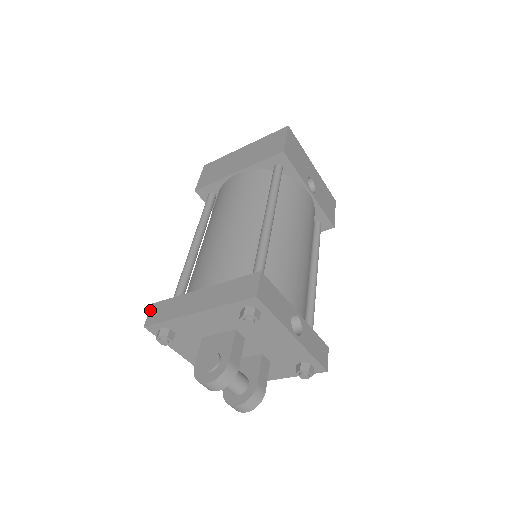
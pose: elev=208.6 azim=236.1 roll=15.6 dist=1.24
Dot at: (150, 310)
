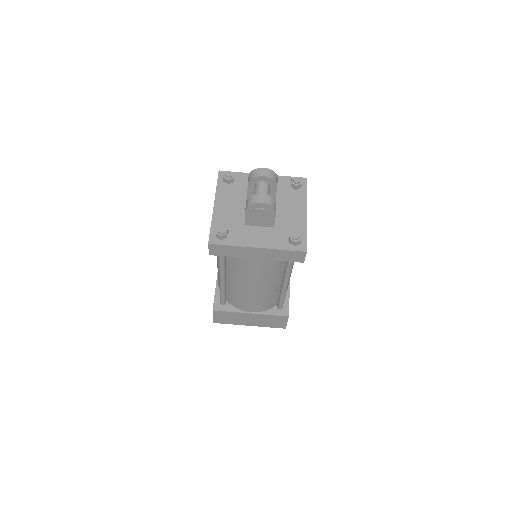
Dot at: occluded
